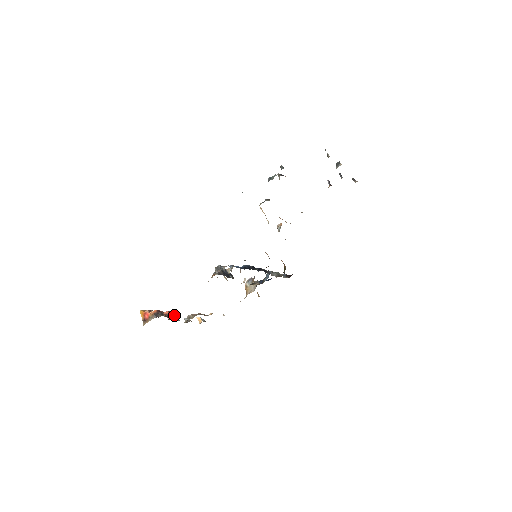
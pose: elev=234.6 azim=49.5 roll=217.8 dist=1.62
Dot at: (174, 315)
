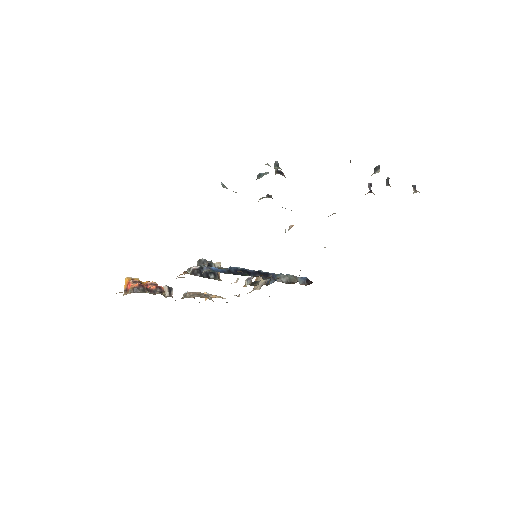
Dot at: (163, 291)
